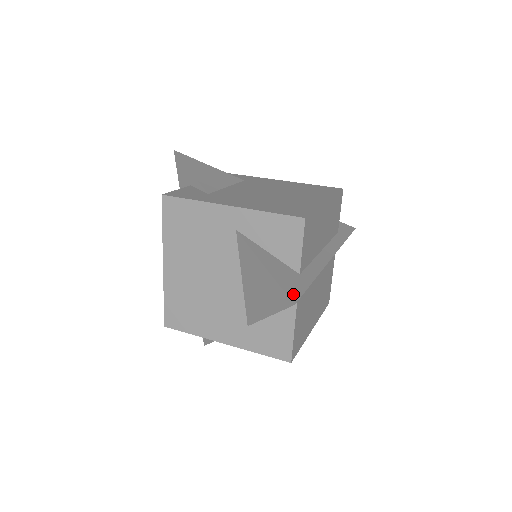
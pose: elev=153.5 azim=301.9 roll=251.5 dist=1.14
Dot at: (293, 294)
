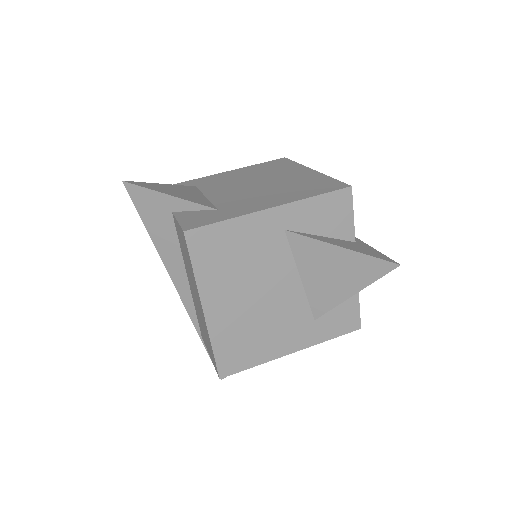
Dot at: (385, 258)
